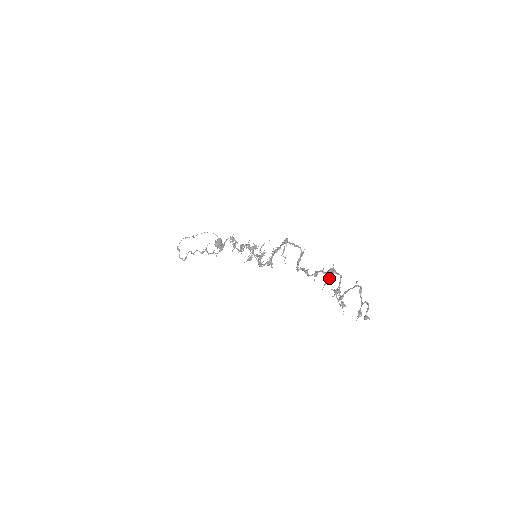
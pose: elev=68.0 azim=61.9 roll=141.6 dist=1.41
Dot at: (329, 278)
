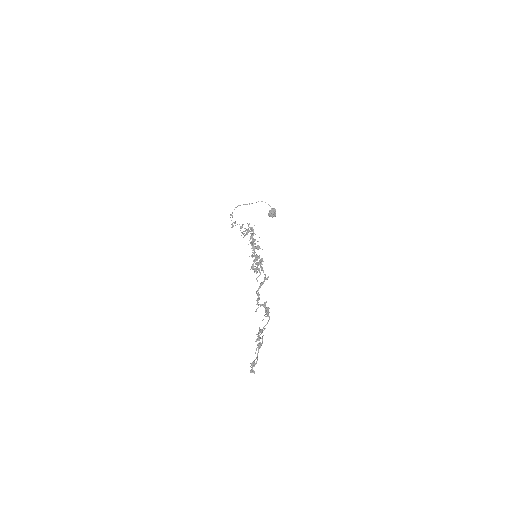
Dot at: (268, 313)
